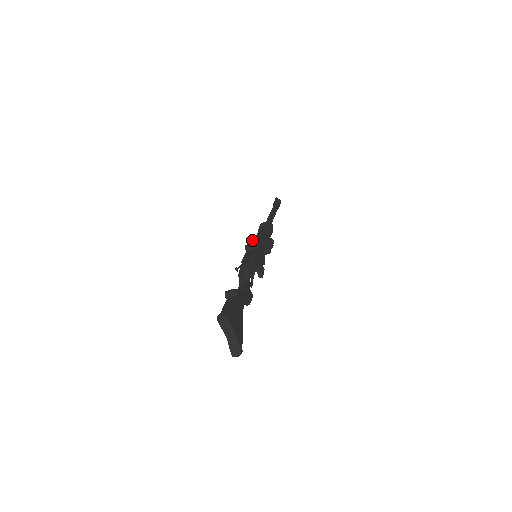
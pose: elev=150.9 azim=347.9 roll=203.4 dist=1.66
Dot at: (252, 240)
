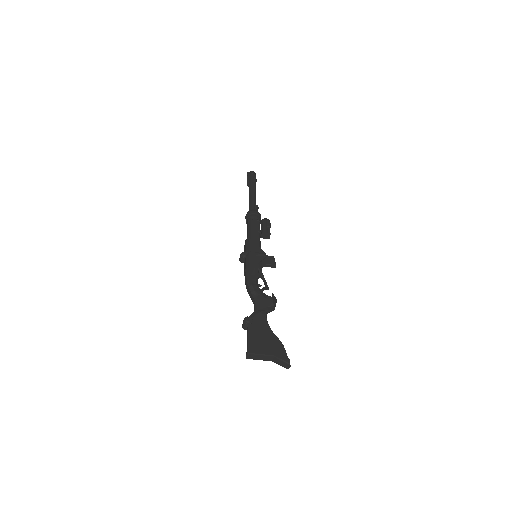
Dot at: (244, 246)
